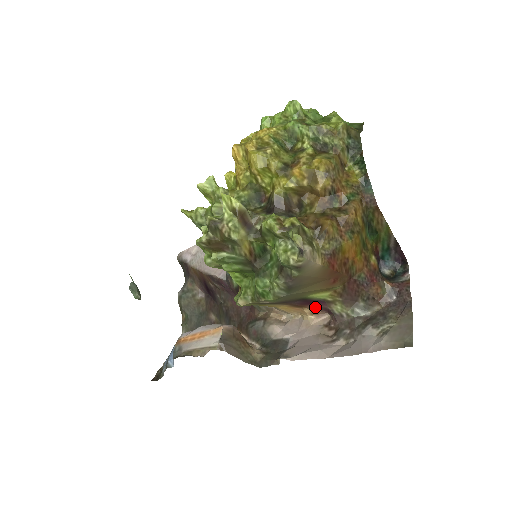
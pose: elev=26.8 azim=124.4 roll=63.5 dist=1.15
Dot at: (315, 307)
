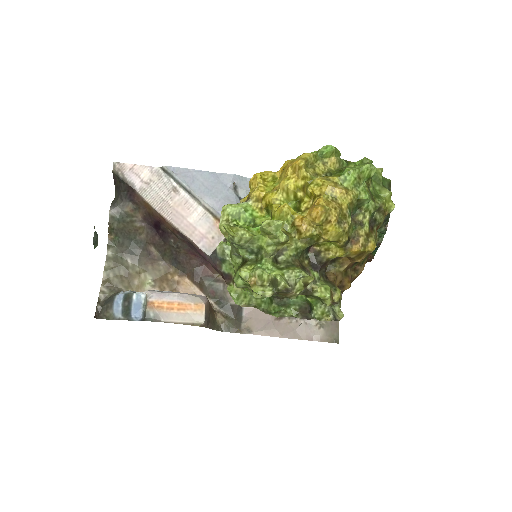
Dot at: occluded
